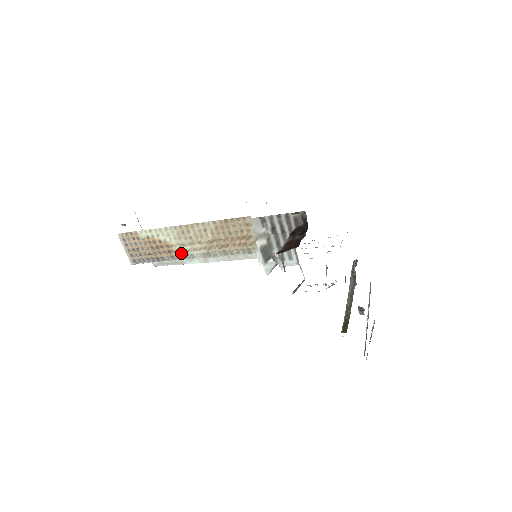
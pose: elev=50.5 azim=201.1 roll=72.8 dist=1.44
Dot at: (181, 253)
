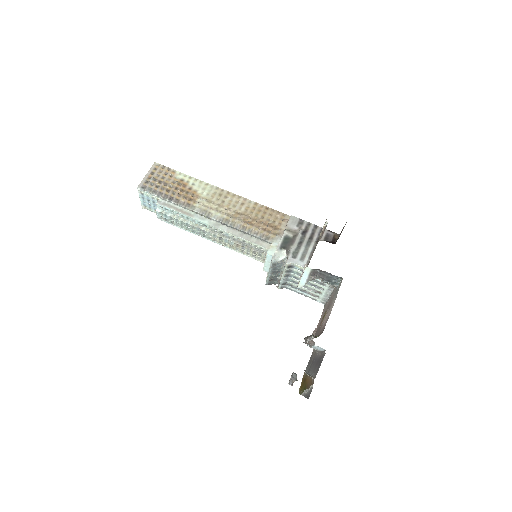
Dot at: (201, 206)
